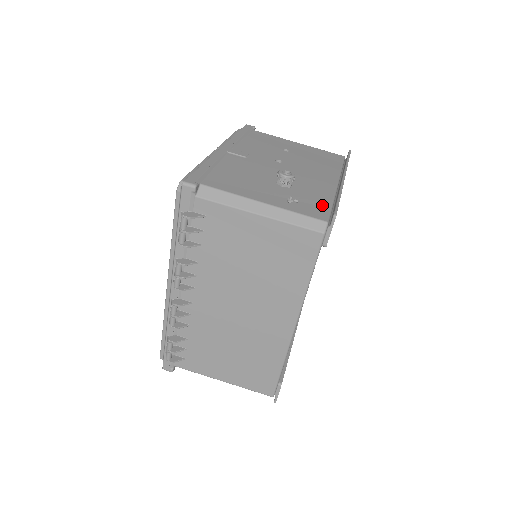
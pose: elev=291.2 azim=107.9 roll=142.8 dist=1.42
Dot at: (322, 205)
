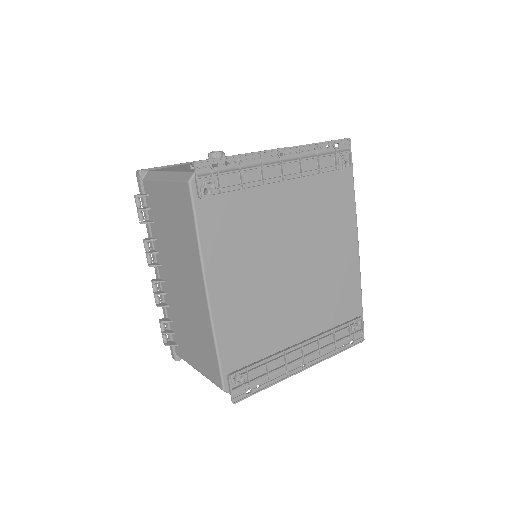
Dot at: occluded
